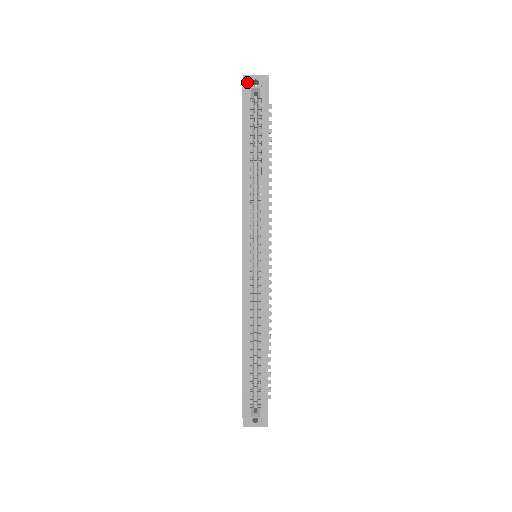
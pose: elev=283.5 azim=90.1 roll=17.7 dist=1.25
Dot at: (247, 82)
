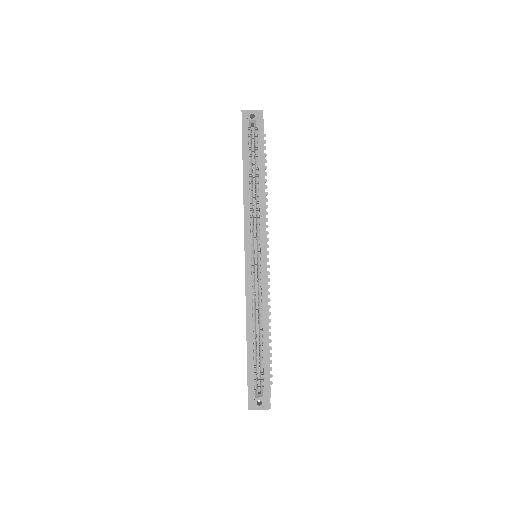
Dot at: (245, 116)
